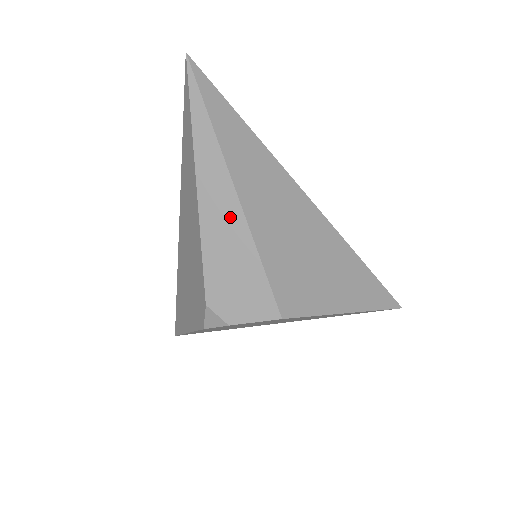
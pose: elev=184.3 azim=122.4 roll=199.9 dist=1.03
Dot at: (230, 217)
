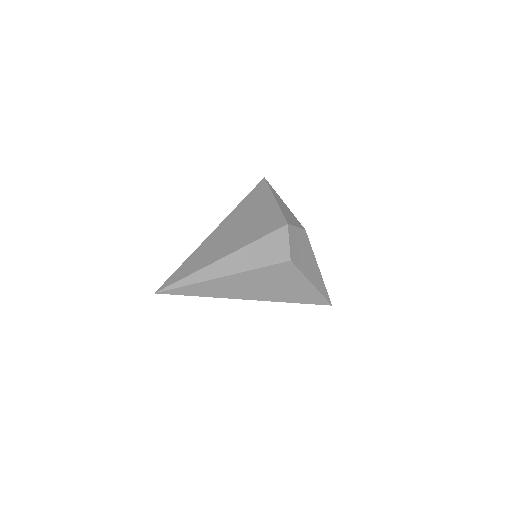
Dot at: occluded
